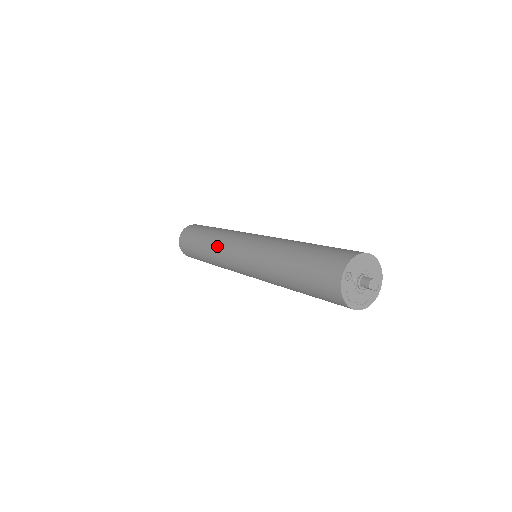
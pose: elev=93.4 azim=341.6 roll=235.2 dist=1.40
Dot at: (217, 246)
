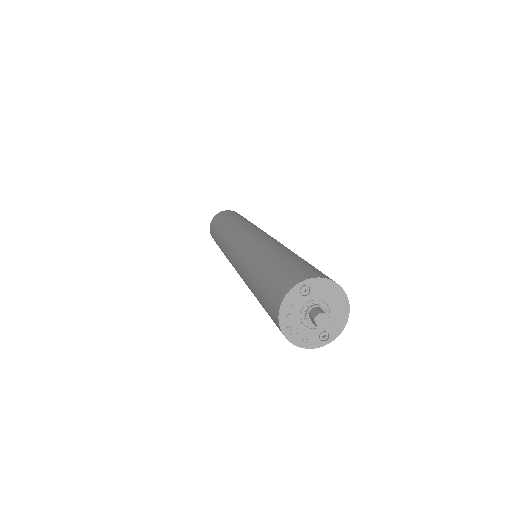
Dot at: (235, 226)
